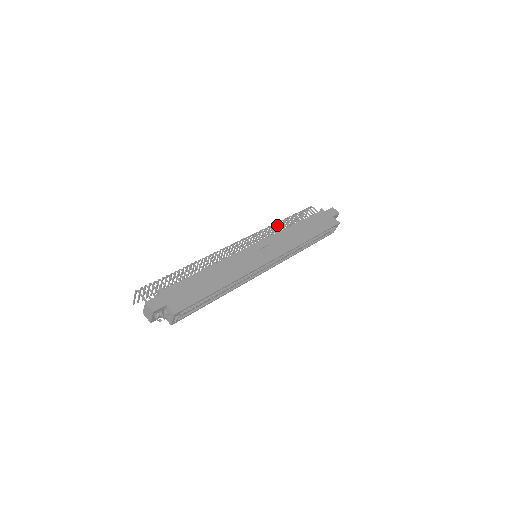
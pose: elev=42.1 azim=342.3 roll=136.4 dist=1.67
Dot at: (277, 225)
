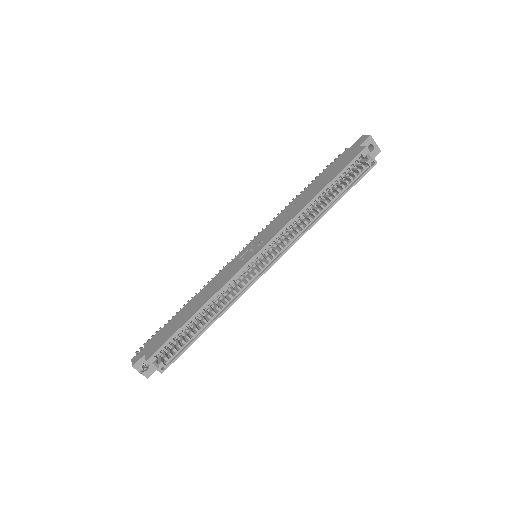
Dot at: occluded
